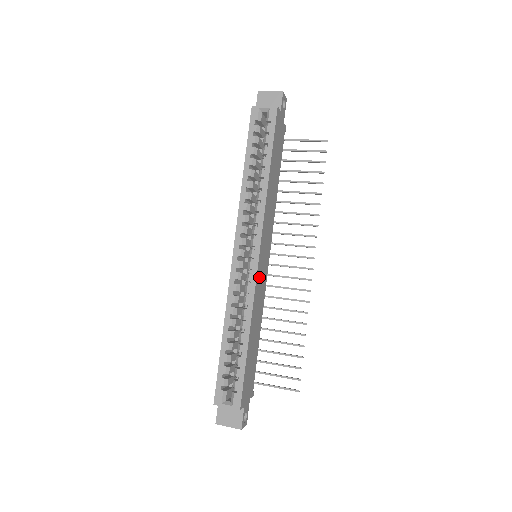
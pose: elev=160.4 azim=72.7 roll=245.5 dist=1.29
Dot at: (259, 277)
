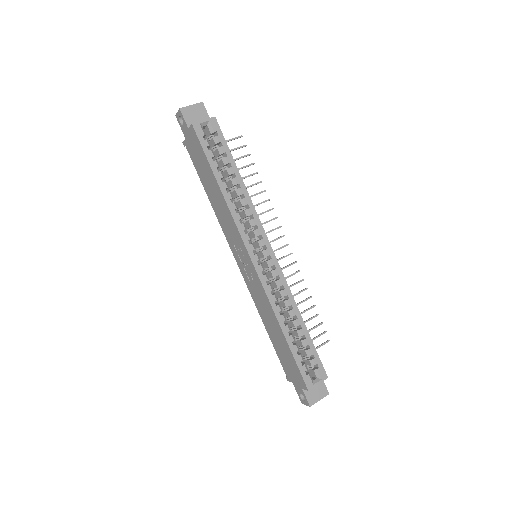
Dot at: occluded
